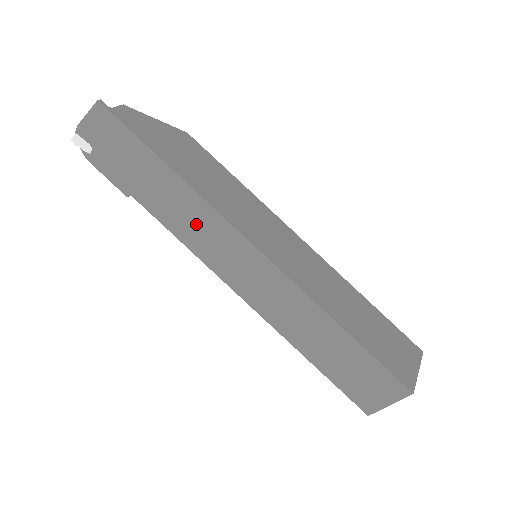
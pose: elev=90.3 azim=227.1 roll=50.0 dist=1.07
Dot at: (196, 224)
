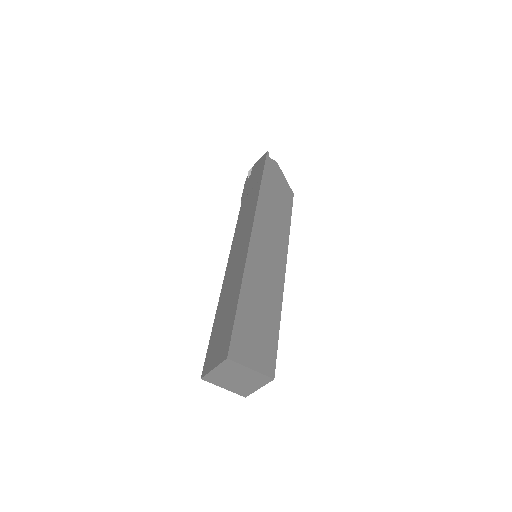
Dot at: (246, 217)
